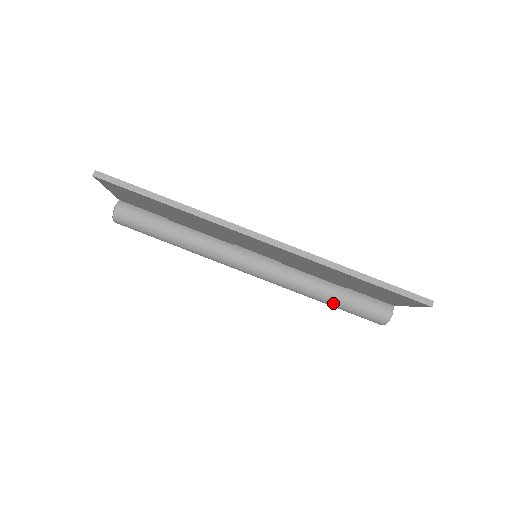
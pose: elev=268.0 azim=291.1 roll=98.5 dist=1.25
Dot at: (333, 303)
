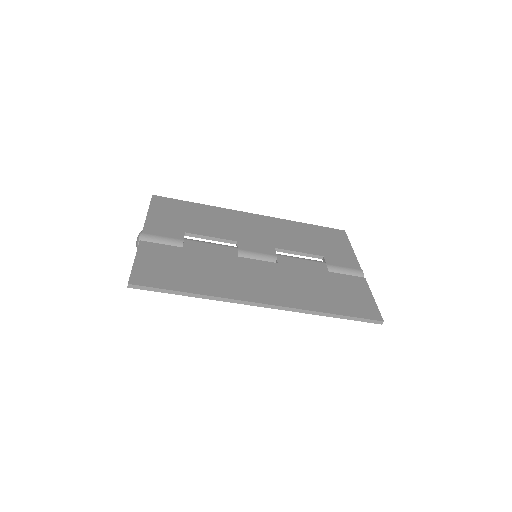
Dot at: occluded
